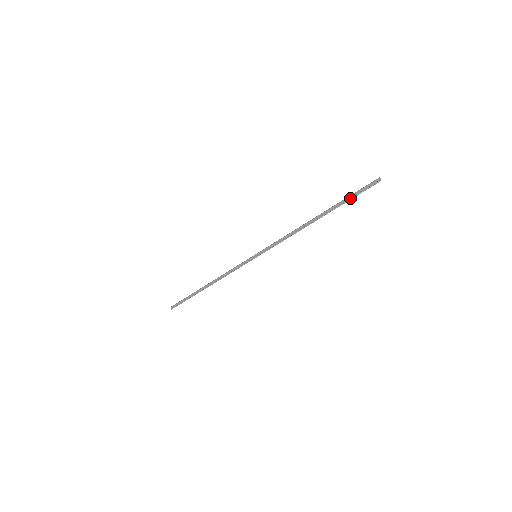
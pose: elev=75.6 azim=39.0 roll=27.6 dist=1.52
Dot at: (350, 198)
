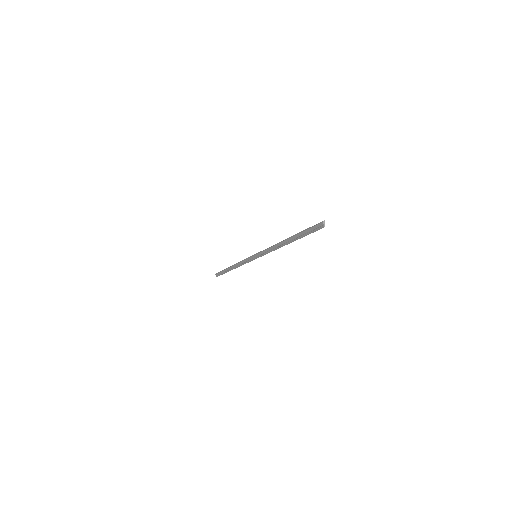
Dot at: (306, 234)
